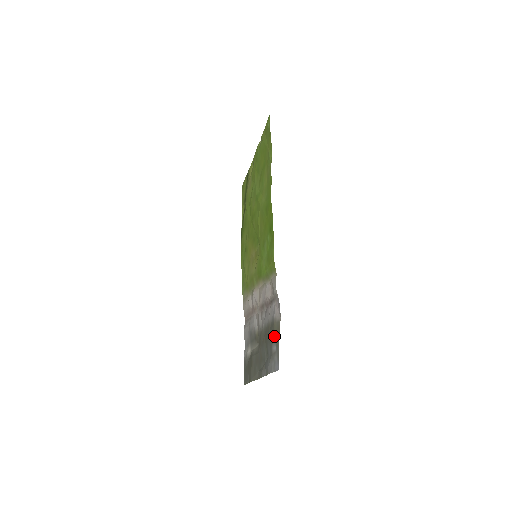
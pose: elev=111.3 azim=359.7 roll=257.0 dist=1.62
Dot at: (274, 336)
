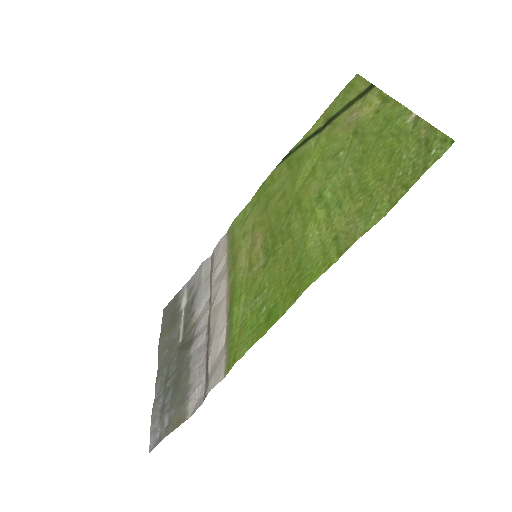
Dot at: (173, 414)
